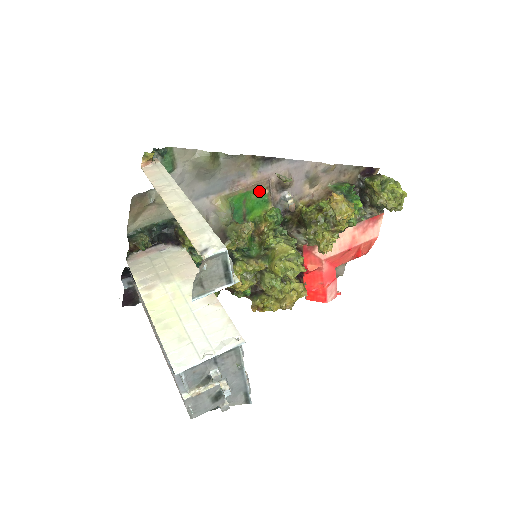
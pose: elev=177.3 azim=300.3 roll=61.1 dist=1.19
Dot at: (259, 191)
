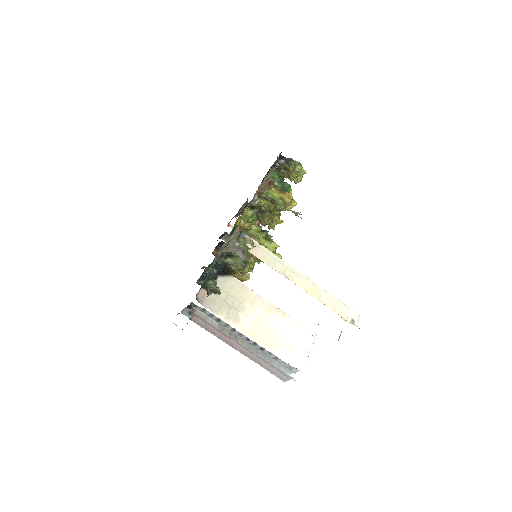
Dot at: occluded
